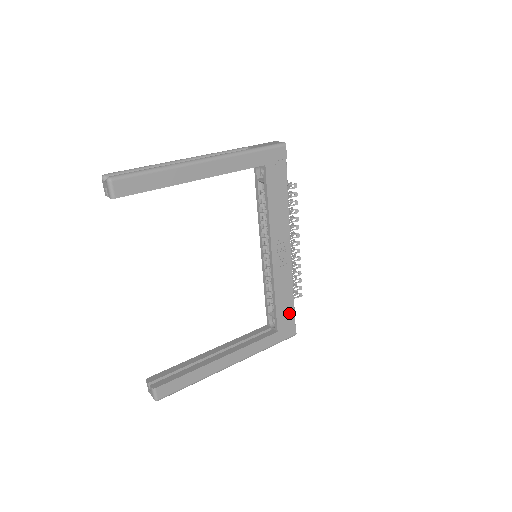
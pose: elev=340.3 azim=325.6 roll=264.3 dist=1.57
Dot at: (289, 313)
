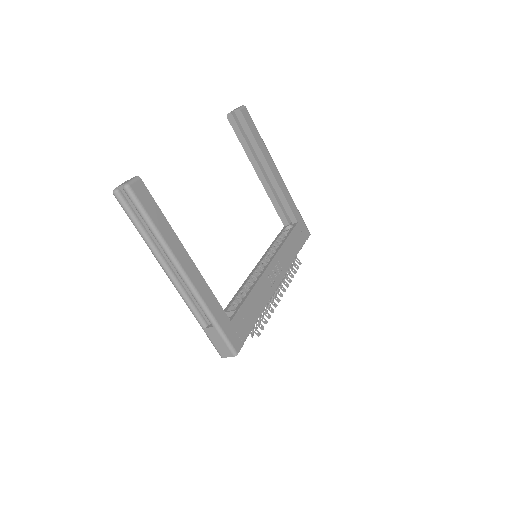
Dot at: (247, 324)
